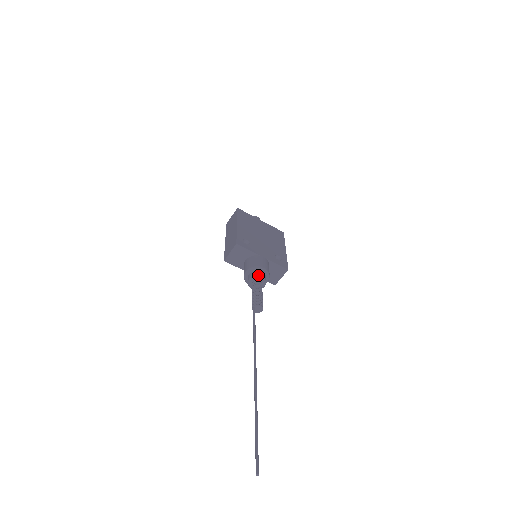
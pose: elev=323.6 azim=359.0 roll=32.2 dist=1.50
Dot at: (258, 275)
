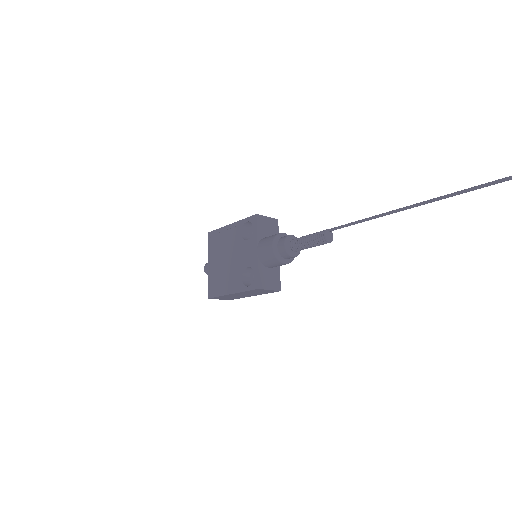
Dot at: occluded
